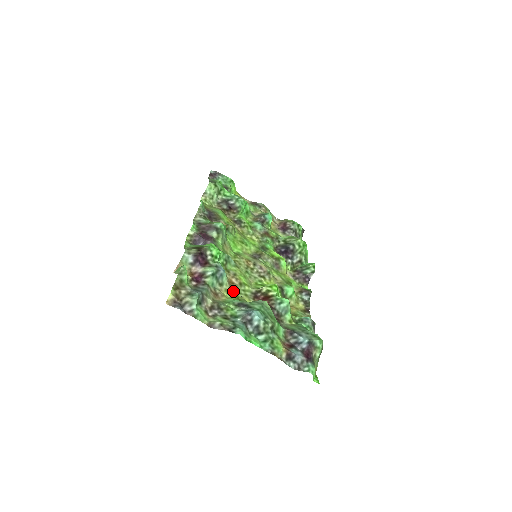
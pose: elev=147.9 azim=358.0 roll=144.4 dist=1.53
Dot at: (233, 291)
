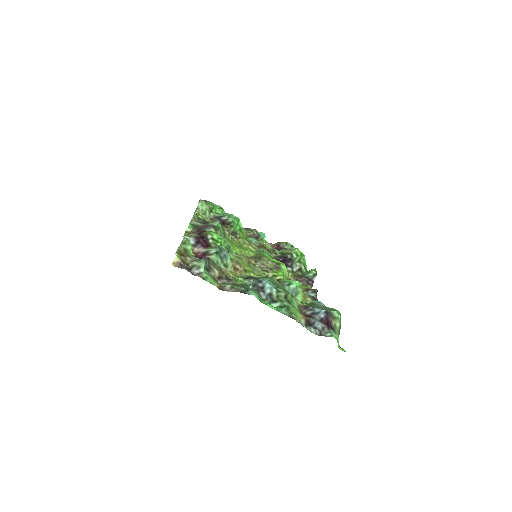
Dot at: (238, 275)
